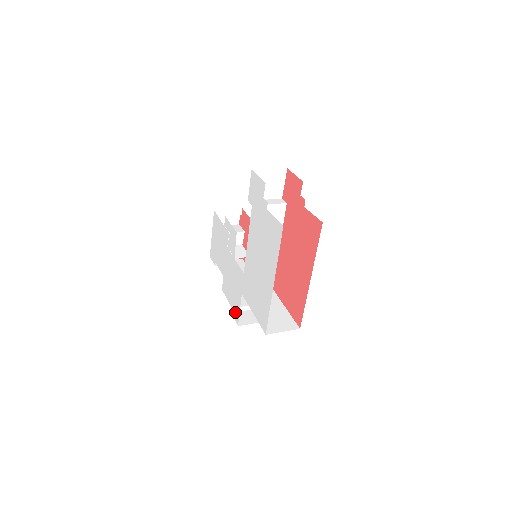
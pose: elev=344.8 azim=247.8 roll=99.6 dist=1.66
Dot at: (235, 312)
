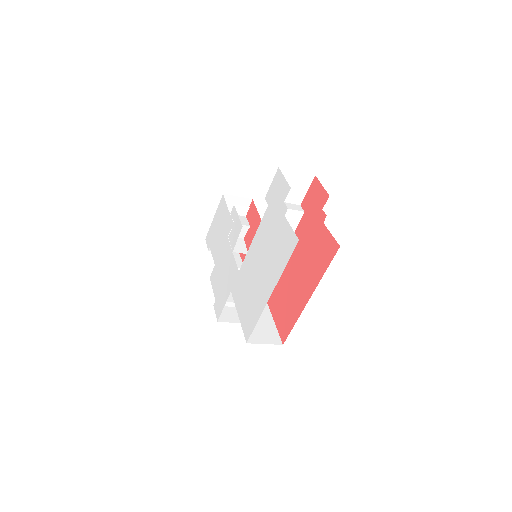
Dot at: (218, 306)
